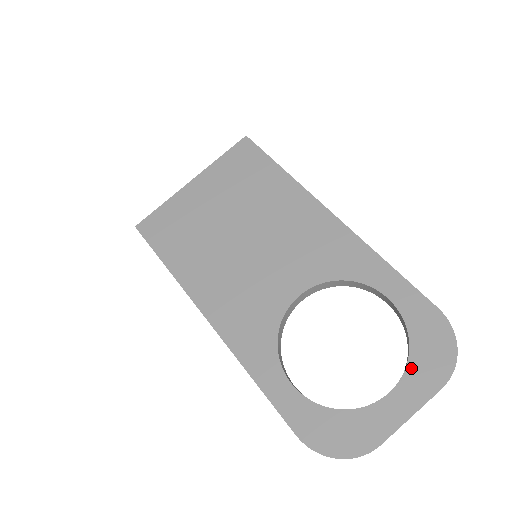
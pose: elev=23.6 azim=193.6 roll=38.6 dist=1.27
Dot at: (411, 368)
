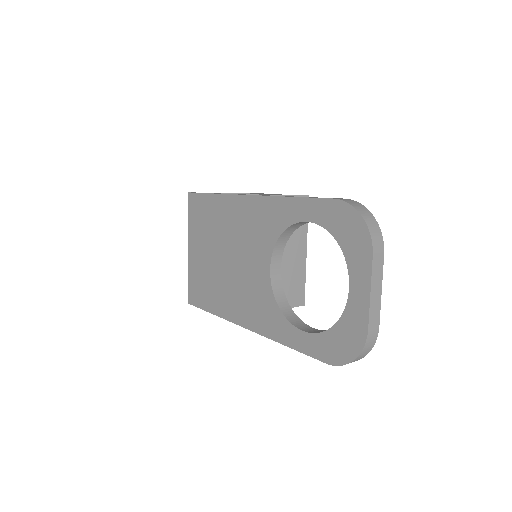
Dot at: (348, 258)
